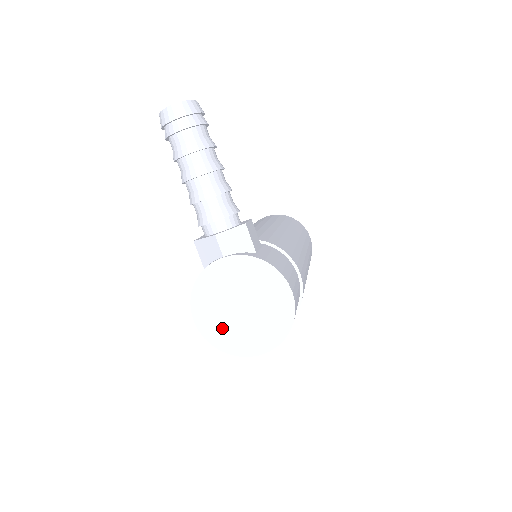
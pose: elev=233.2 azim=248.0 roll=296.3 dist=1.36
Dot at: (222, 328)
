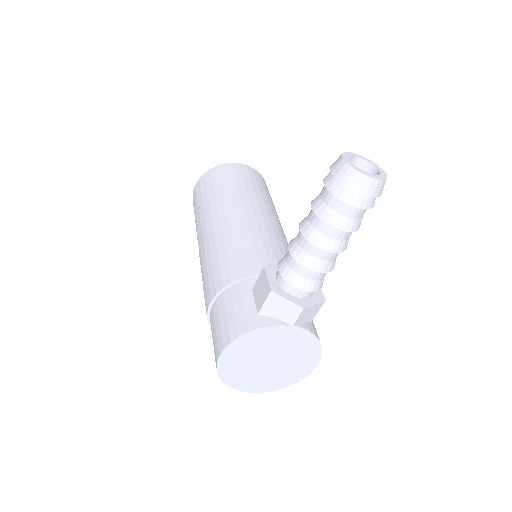
Dot at: (239, 368)
